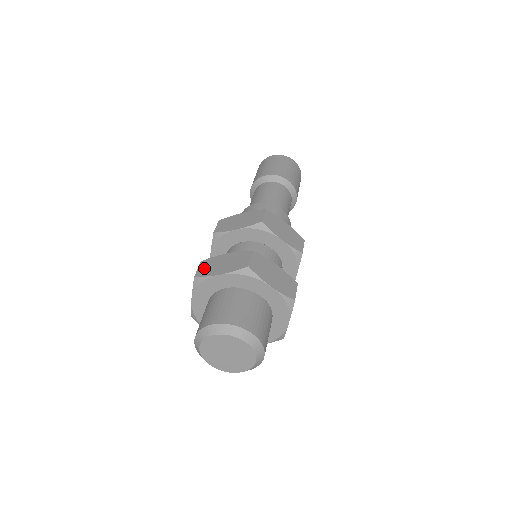
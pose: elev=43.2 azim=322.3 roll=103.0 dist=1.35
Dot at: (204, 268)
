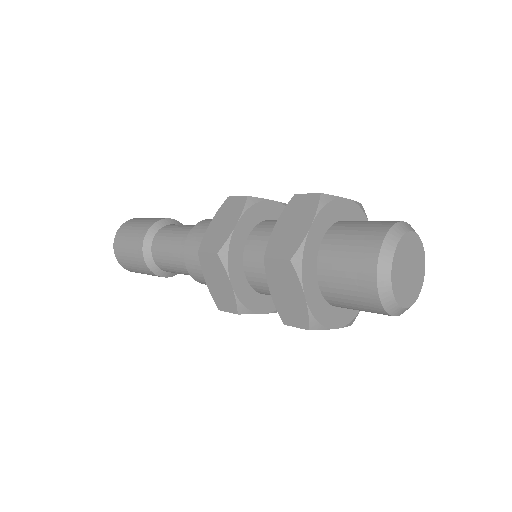
Dot at: (282, 249)
